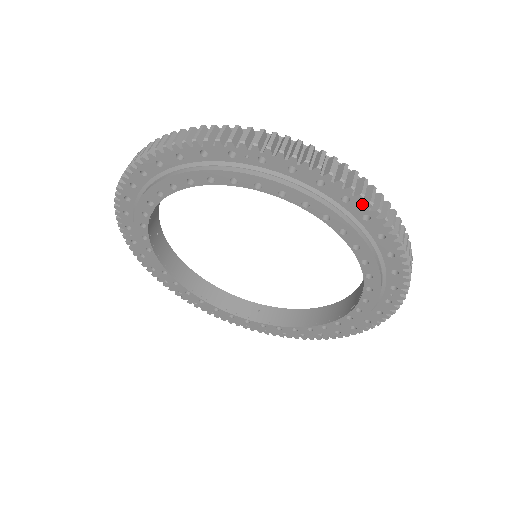
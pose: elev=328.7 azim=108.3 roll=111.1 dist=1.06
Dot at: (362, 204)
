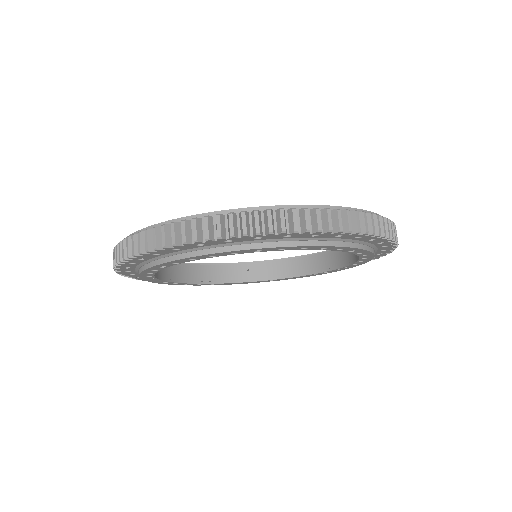
Dot at: (372, 237)
